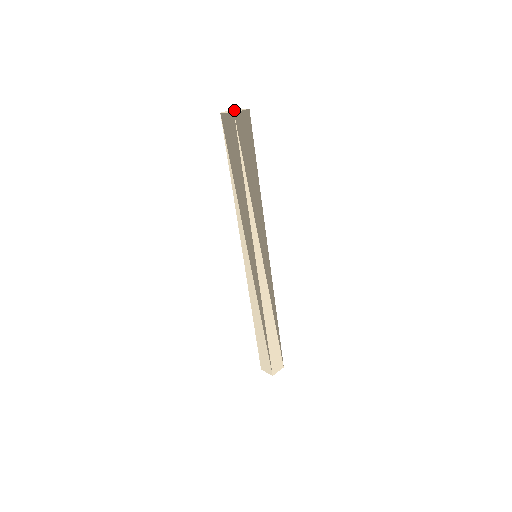
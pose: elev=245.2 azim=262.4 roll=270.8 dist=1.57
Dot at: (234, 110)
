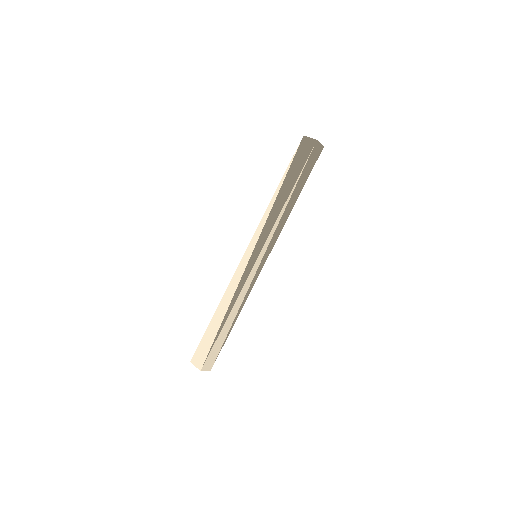
Dot at: occluded
